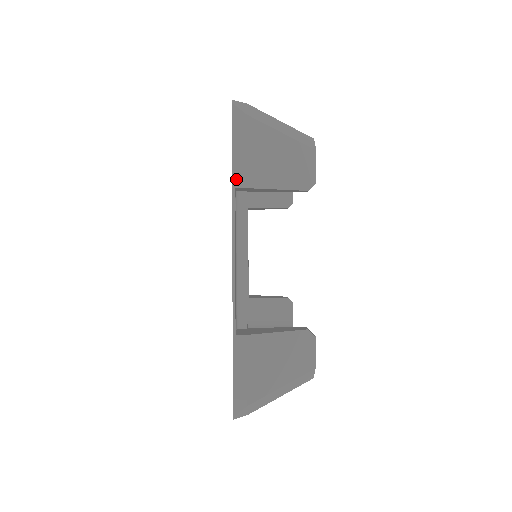
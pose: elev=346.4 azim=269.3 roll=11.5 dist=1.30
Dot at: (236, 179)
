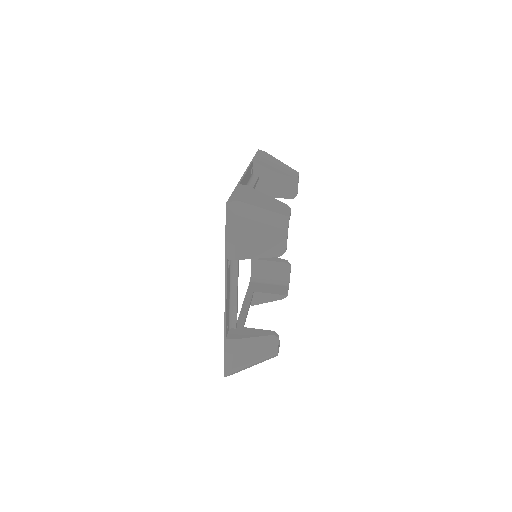
Dot at: (228, 254)
